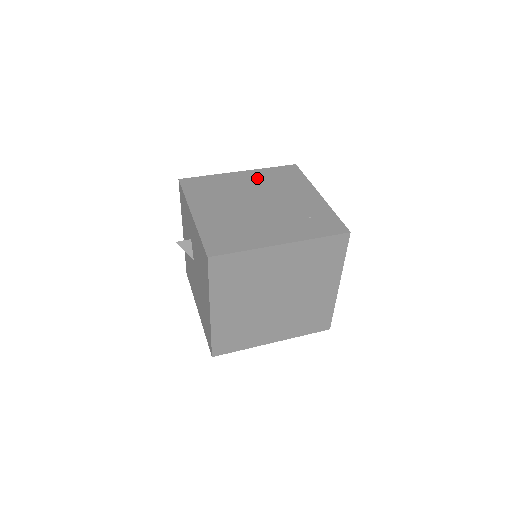
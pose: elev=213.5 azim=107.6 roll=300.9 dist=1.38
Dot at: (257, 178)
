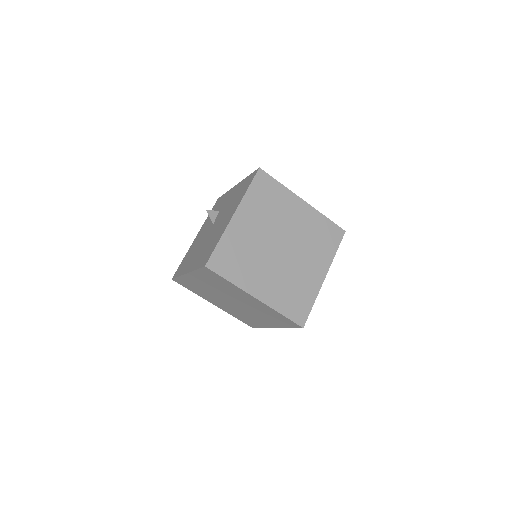
Dot at: occluded
